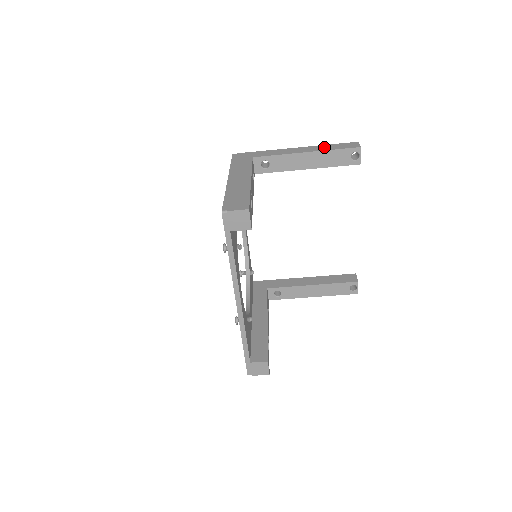
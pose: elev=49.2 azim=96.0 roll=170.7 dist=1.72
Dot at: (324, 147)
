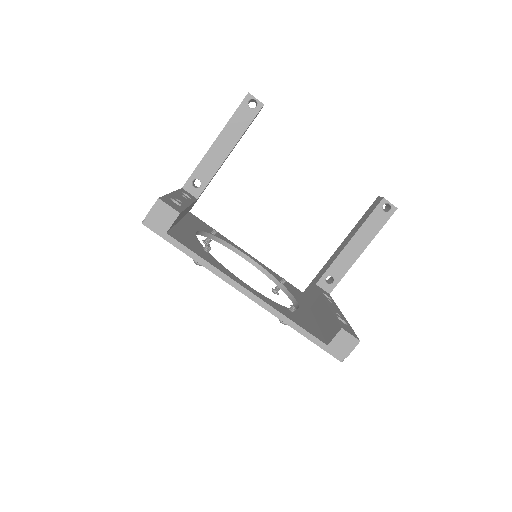
Dot at: occluded
